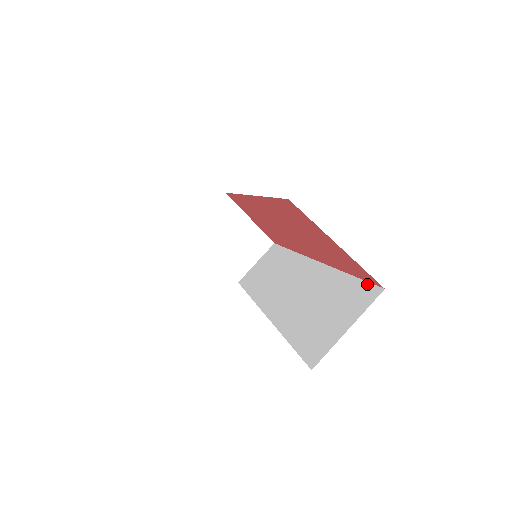
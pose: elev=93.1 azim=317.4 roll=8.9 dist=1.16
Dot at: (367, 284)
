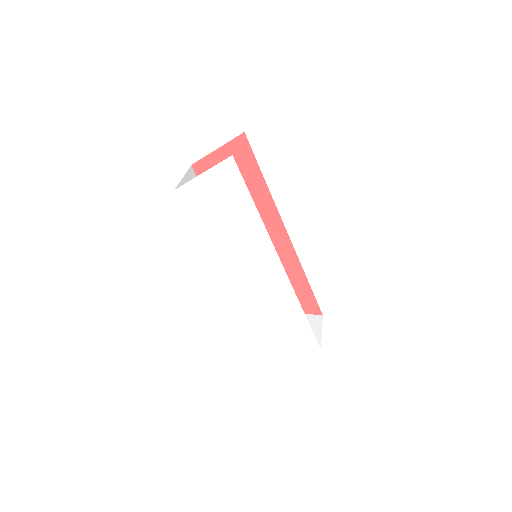
Dot at: (251, 150)
